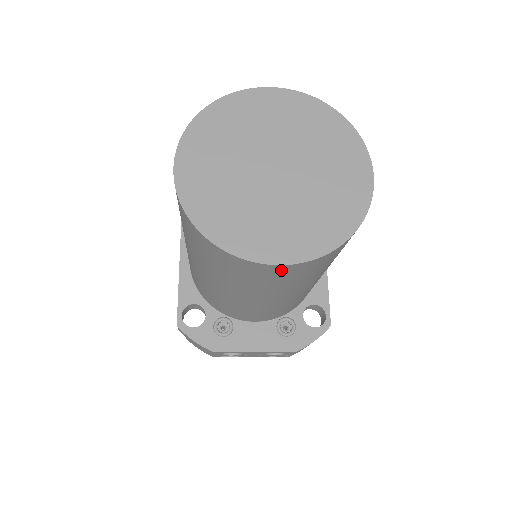
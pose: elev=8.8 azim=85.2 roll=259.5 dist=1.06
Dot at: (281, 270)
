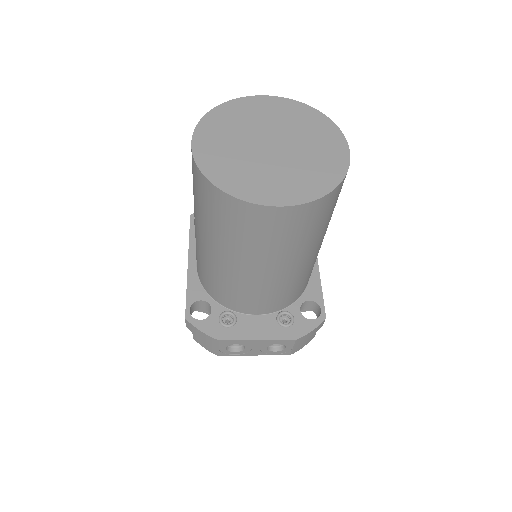
Dot at: (279, 215)
